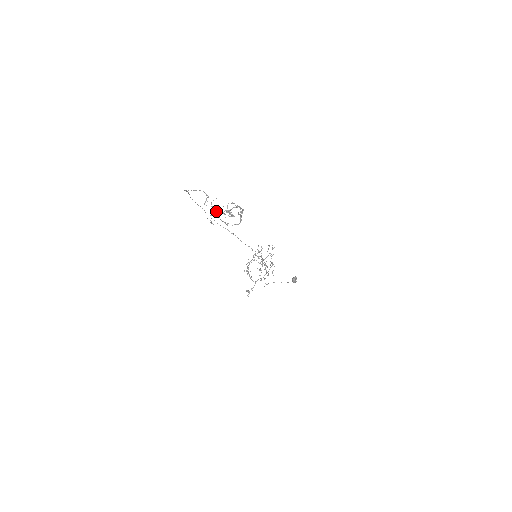
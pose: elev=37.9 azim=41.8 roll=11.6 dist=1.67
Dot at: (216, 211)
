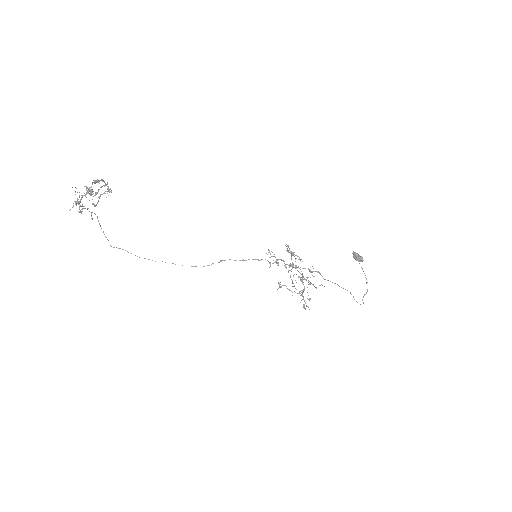
Dot at: (79, 202)
